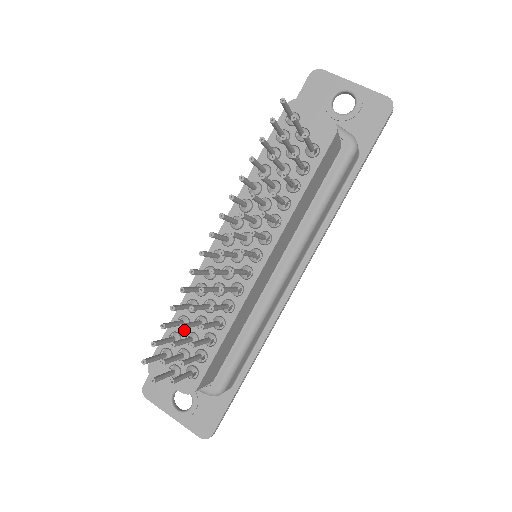
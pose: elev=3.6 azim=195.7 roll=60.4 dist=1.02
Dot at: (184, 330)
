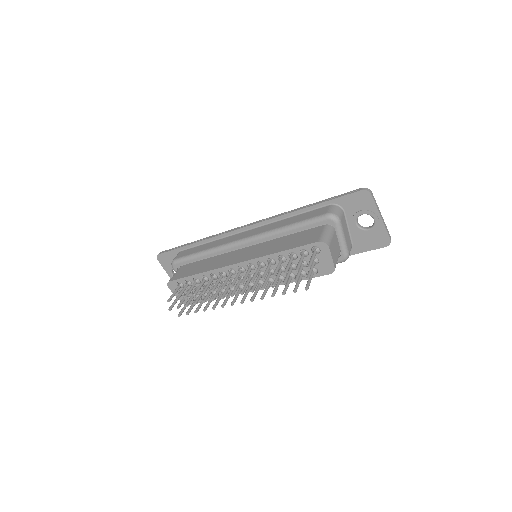
Dot at: occluded
